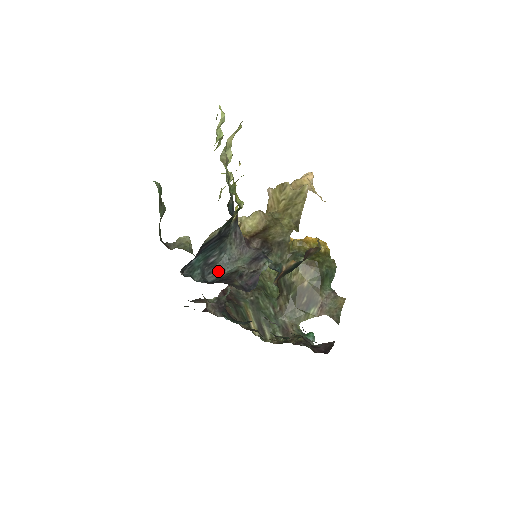
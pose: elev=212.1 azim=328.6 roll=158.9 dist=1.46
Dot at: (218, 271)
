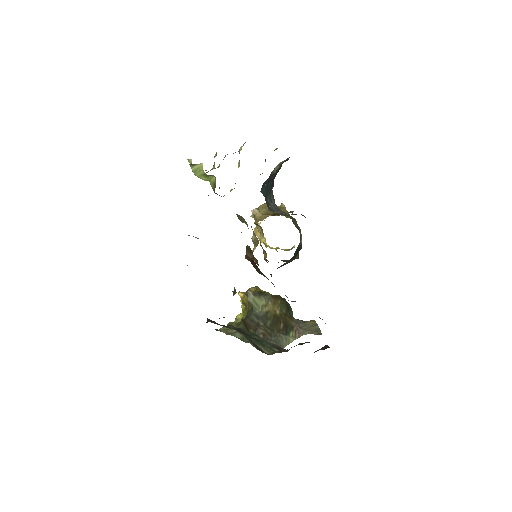
Dot at: (273, 210)
